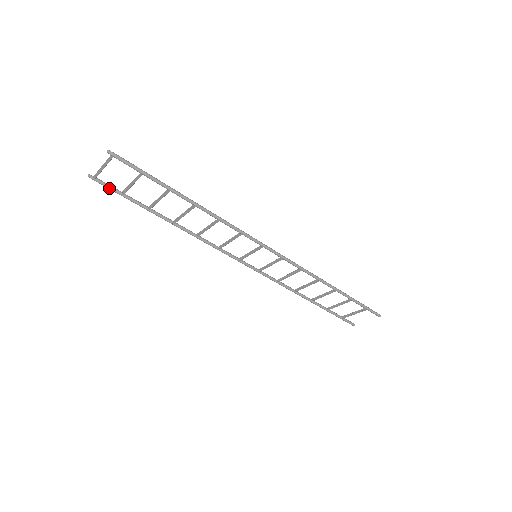
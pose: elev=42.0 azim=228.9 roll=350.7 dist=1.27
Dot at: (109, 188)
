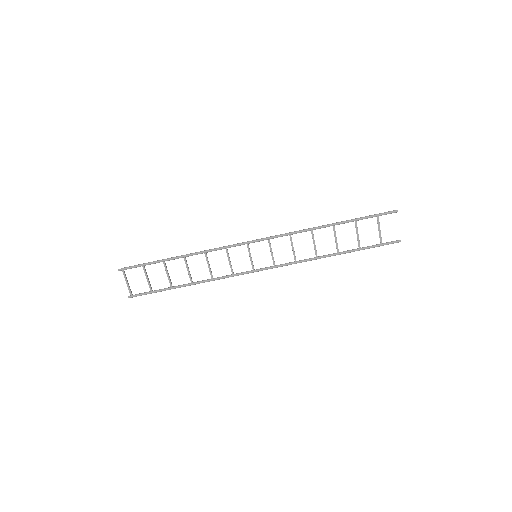
Dot at: (143, 294)
